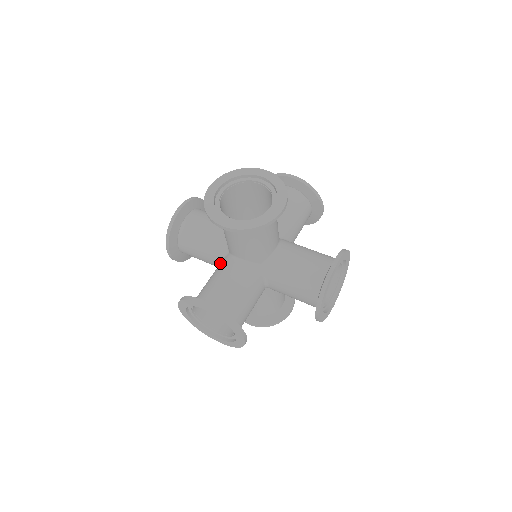
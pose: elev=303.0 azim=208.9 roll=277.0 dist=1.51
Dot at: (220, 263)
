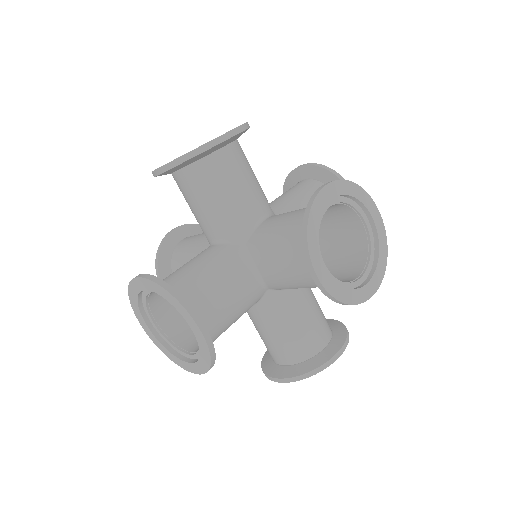
Dot at: occluded
